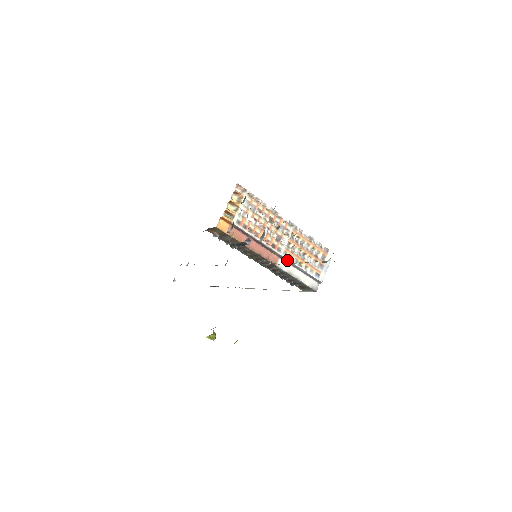
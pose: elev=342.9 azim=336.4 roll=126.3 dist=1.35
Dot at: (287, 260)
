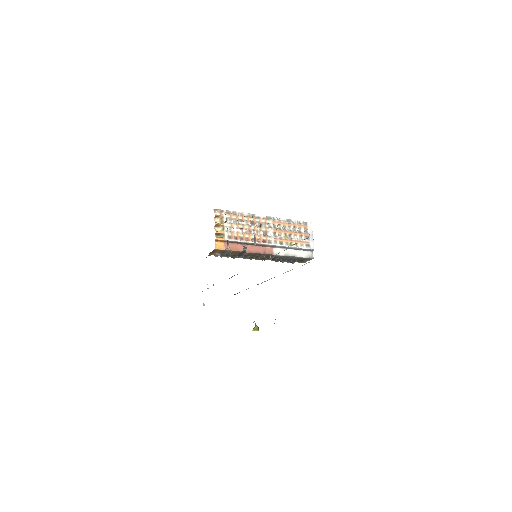
Dot at: (279, 246)
